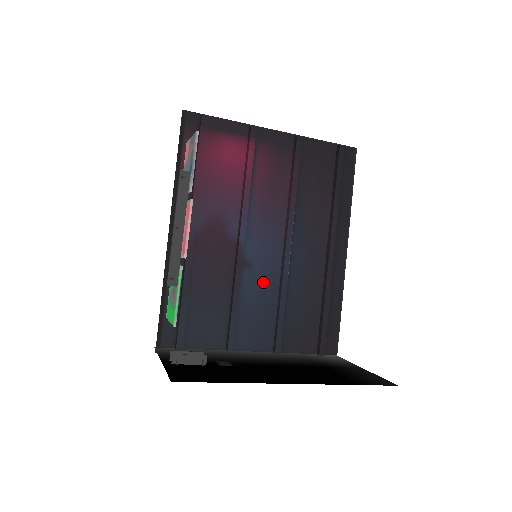
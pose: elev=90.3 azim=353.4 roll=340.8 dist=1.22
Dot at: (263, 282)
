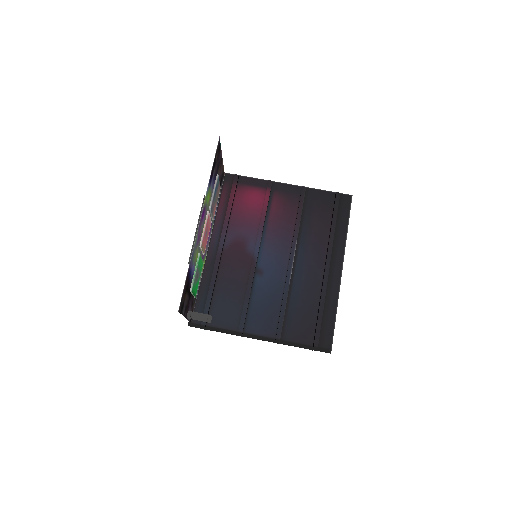
Dot at: (271, 285)
